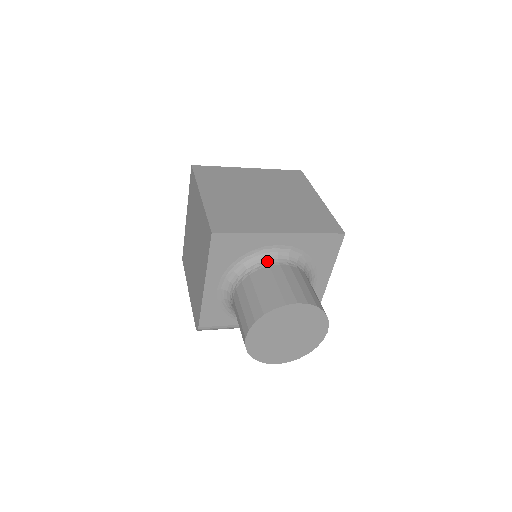
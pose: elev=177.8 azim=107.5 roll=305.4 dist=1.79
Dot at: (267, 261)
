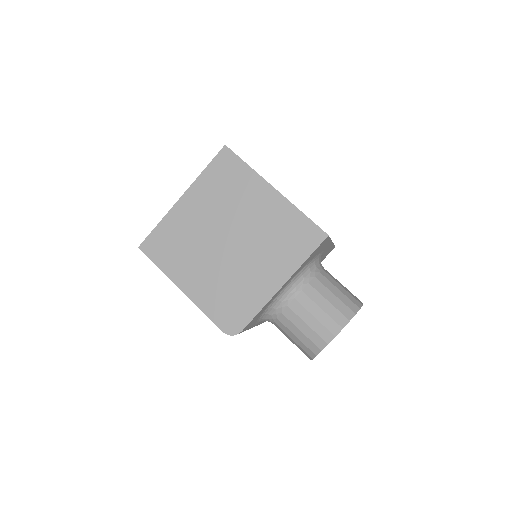
Dot at: (320, 265)
